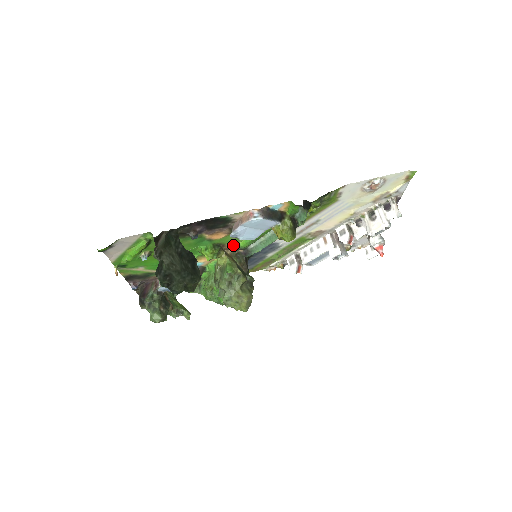
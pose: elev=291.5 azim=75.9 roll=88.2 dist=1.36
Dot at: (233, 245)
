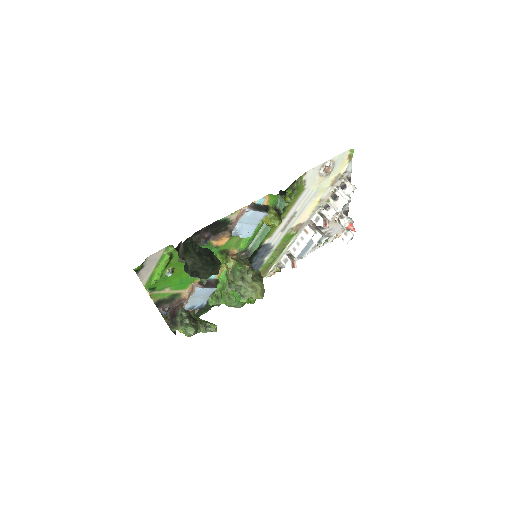
Dot at: (235, 250)
